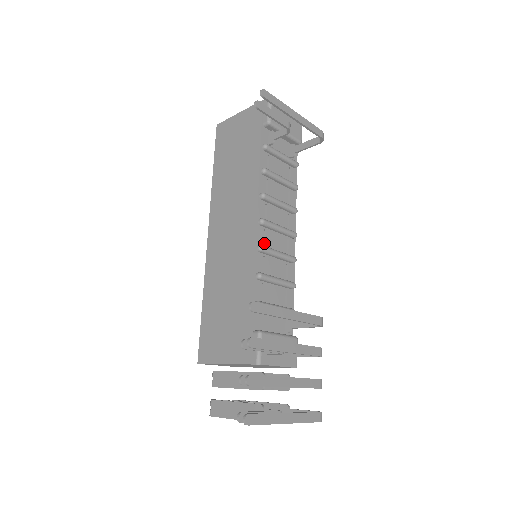
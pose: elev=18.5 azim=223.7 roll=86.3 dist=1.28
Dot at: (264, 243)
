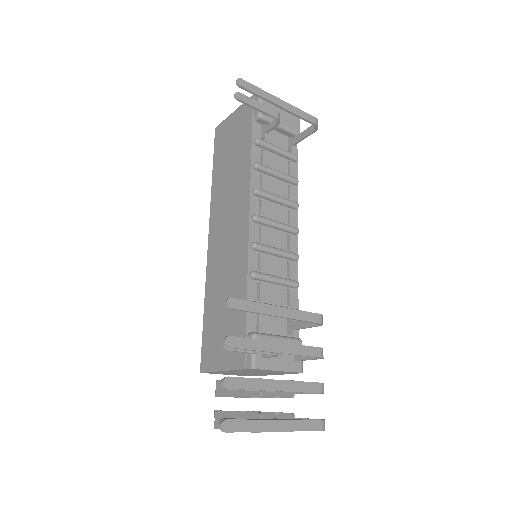
Dot at: (259, 240)
